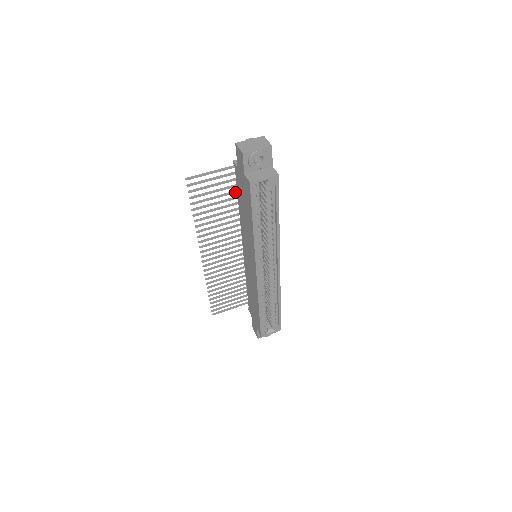
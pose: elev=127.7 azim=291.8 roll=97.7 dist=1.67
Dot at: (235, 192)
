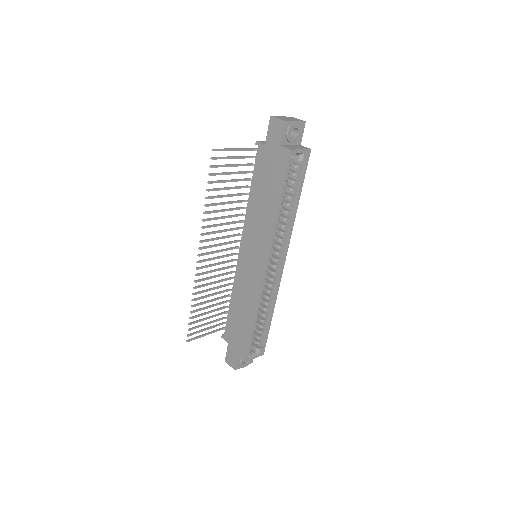
Dot at: (247, 179)
